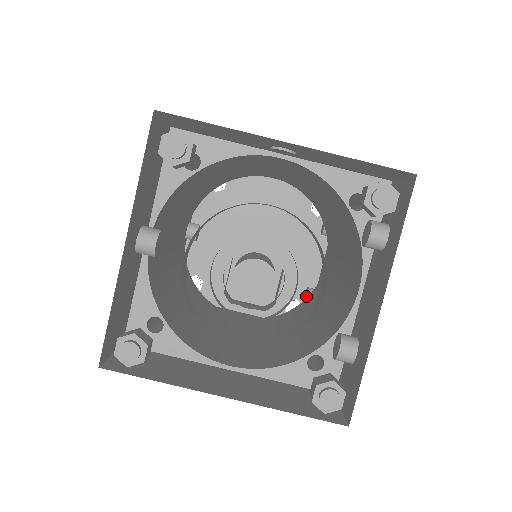
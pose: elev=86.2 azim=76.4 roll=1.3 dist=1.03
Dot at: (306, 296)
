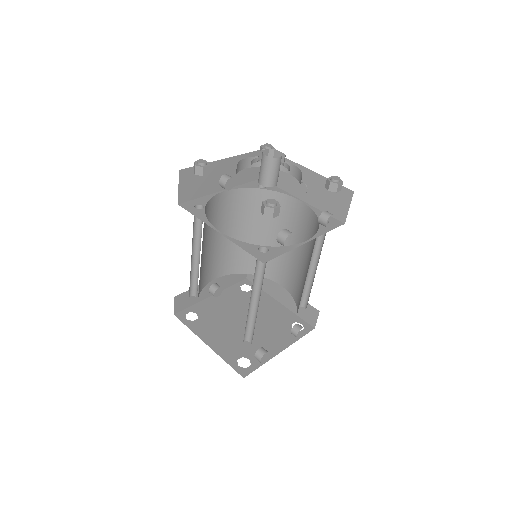
Dot at: (259, 348)
